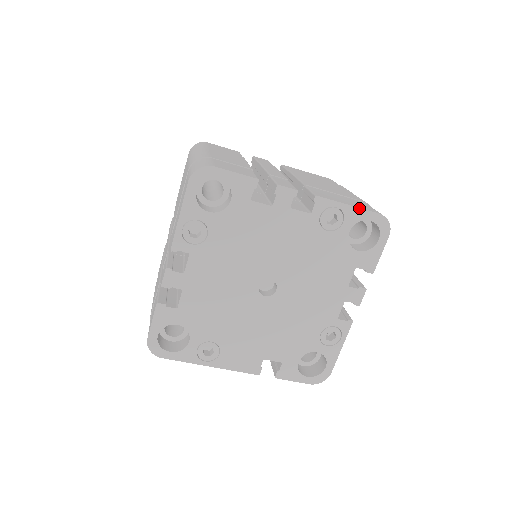
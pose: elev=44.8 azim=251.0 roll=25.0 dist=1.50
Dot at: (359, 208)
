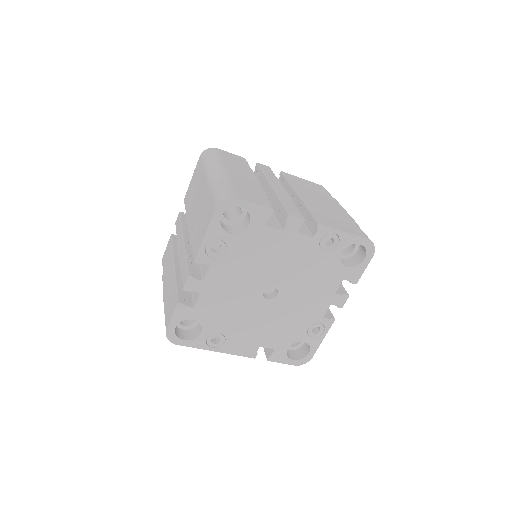
Dot at: (352, 234)
